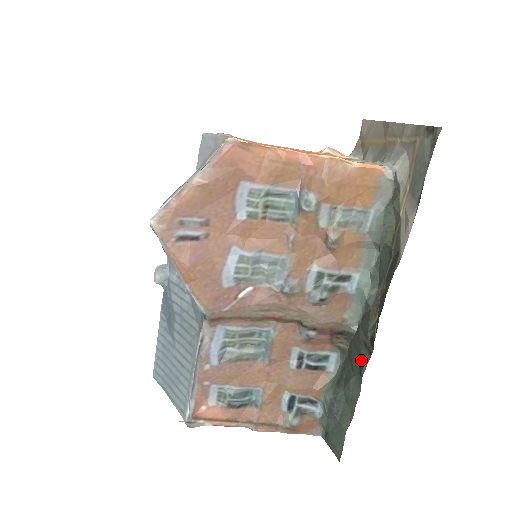
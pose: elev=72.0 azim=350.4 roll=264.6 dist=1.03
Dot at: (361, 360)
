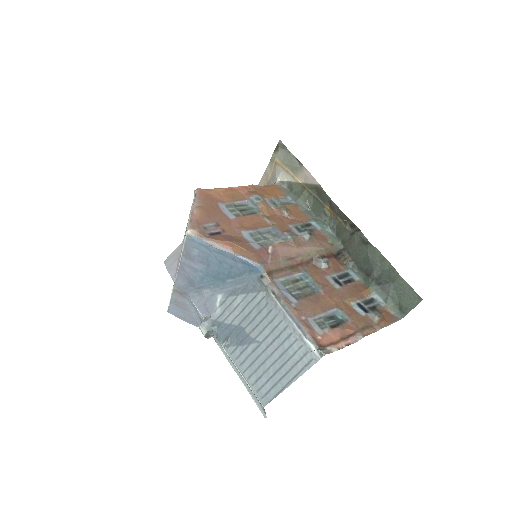
Dot at: (360, 241)
